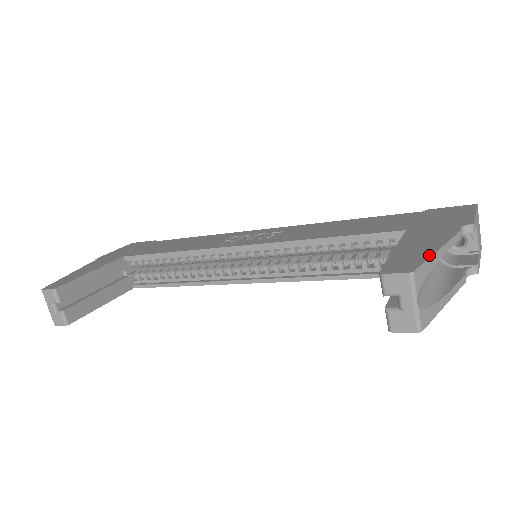
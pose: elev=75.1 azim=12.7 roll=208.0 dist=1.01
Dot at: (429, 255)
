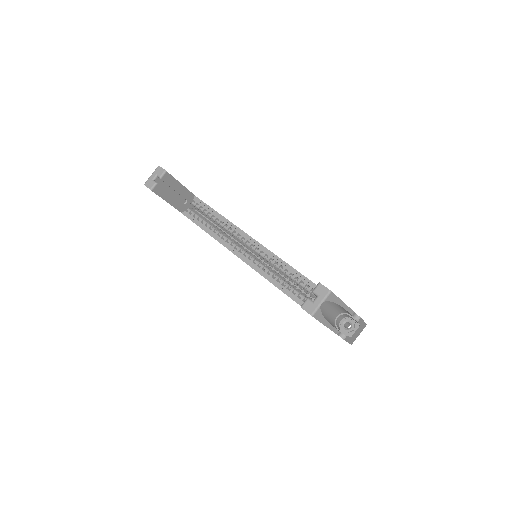
Dot at: (339, 298)
